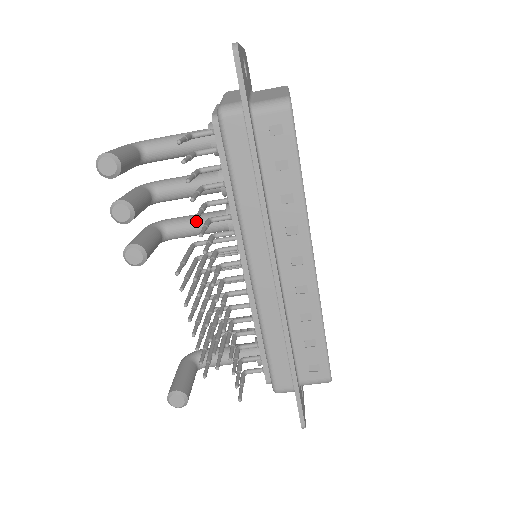
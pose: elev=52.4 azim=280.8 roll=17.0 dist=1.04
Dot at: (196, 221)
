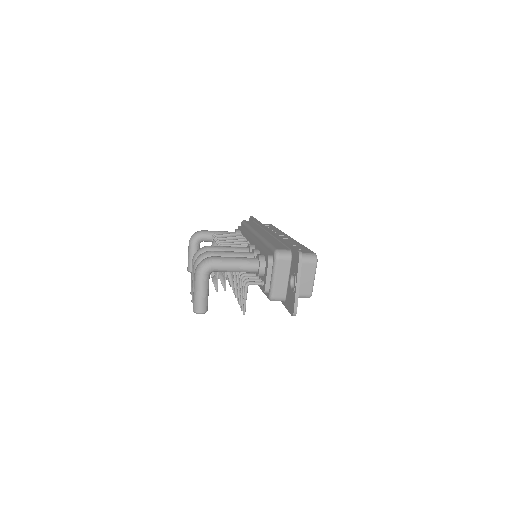
Dot at: occluded
